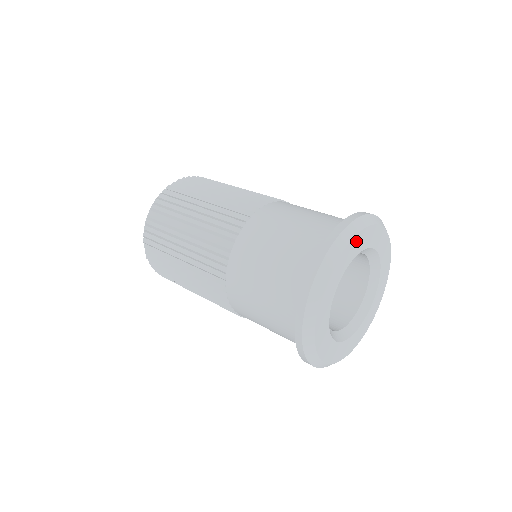
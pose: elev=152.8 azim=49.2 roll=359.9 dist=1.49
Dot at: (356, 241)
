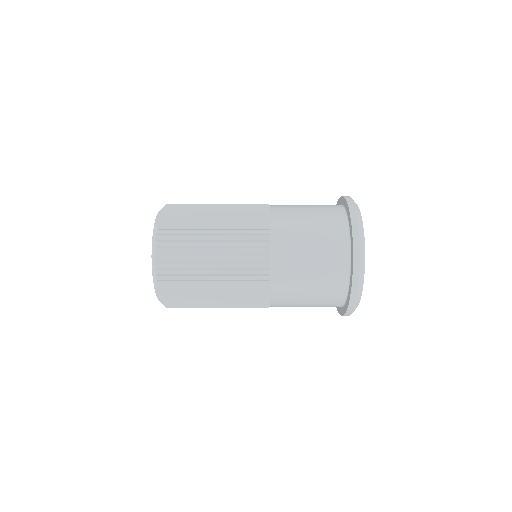
Dot at: occluded
